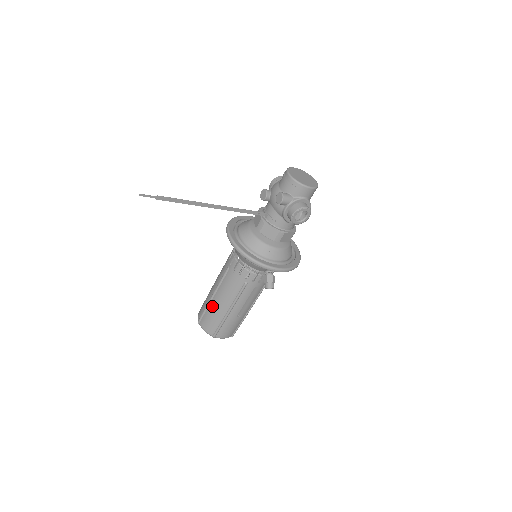
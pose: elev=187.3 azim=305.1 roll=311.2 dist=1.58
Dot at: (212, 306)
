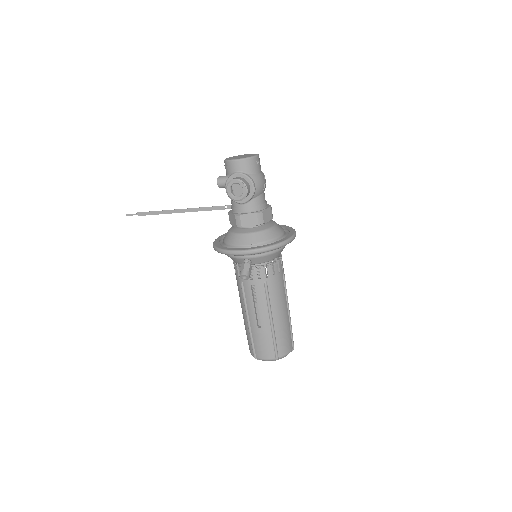
Dot at: occluded
